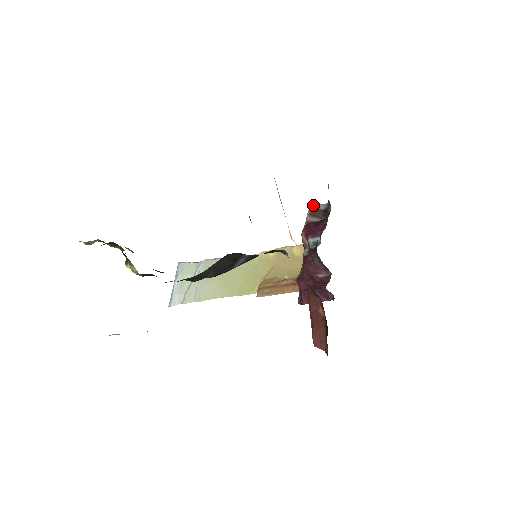
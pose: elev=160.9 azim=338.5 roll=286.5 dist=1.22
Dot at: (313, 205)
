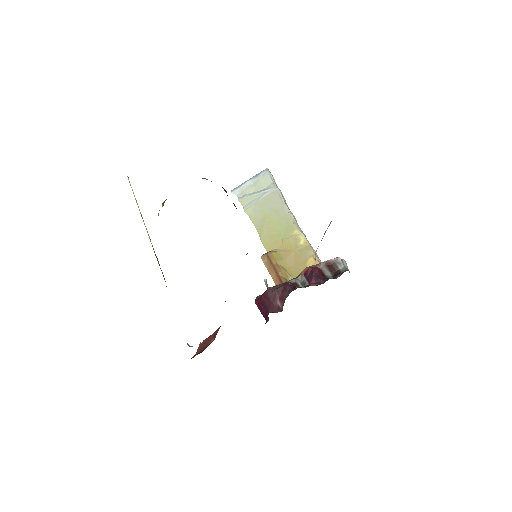
Dot at: (337, 260)
